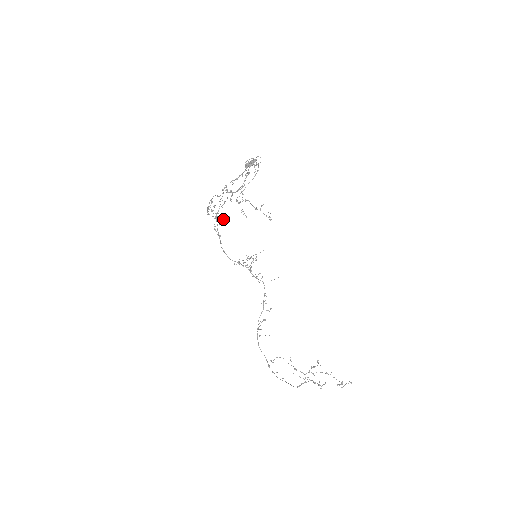
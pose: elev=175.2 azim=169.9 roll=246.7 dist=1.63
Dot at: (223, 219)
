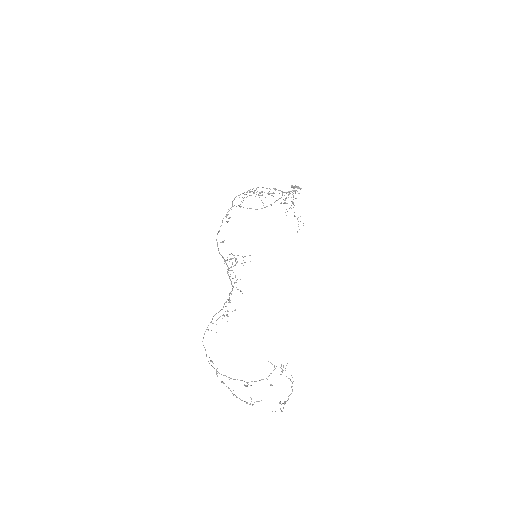
Dot at: (263, 205)
